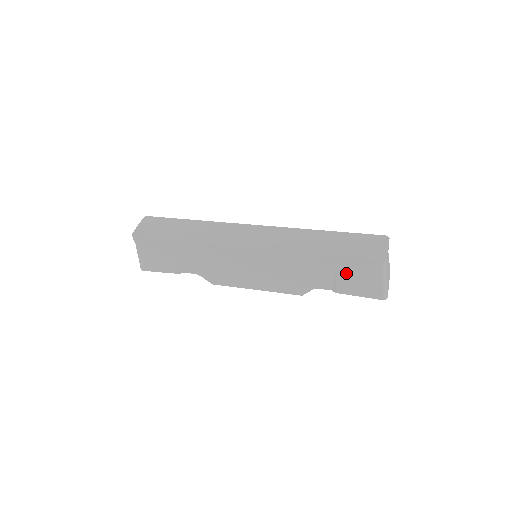
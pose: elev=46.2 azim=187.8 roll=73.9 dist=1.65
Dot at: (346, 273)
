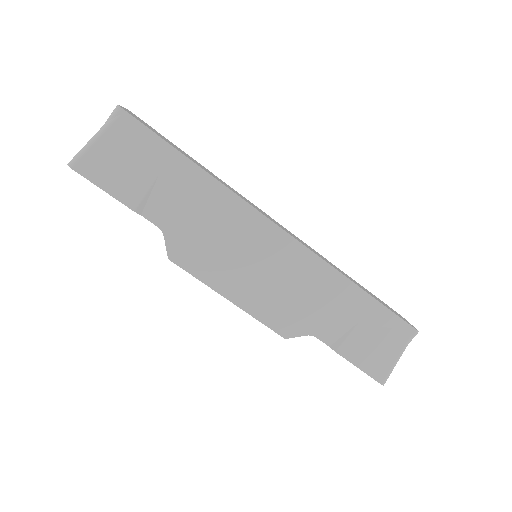
Dot at: (368, 328)
